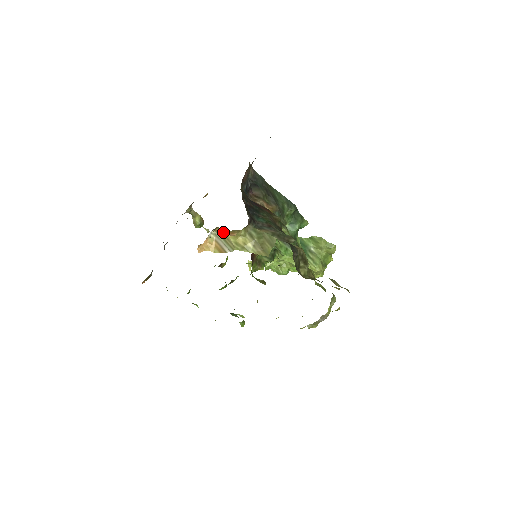
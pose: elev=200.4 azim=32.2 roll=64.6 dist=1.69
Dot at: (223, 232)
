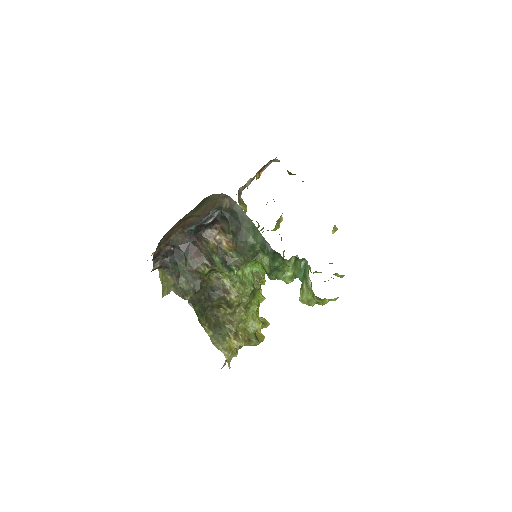
Dot at: occluded
